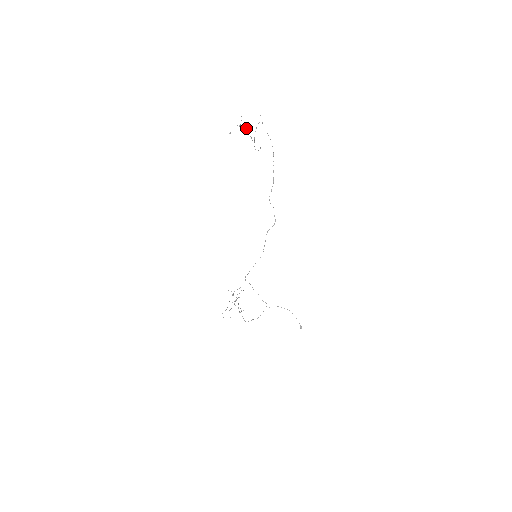
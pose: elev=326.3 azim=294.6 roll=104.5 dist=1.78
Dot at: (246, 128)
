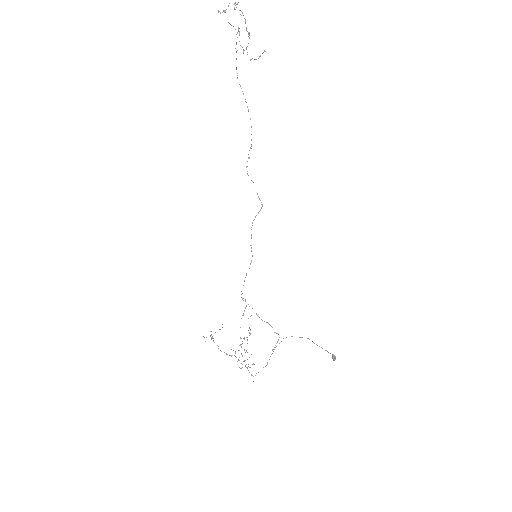
Dot at: (242, 12)
